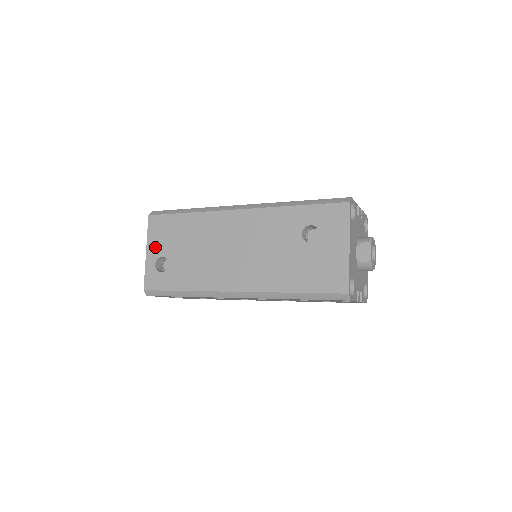
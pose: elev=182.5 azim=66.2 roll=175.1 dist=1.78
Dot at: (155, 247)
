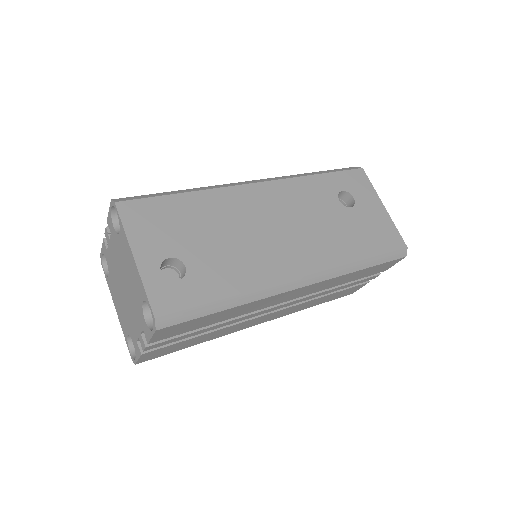
Dot at: (149, 246)
